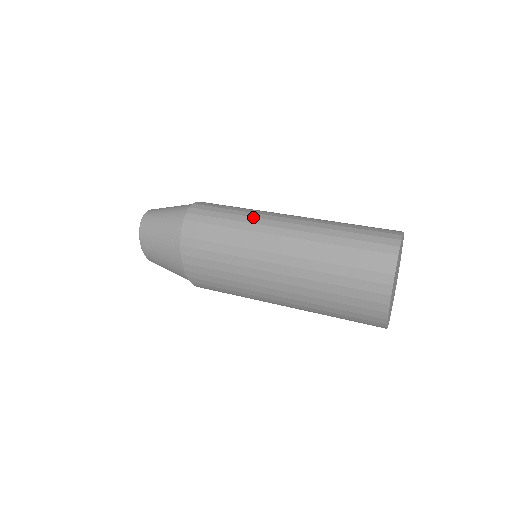
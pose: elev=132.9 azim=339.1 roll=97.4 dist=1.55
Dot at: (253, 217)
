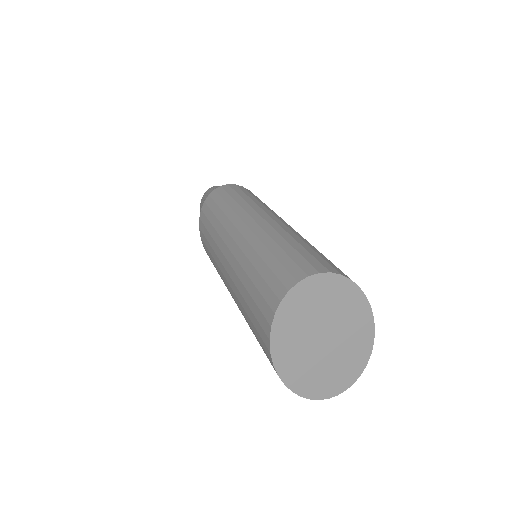
Dot at: (241, 207)
